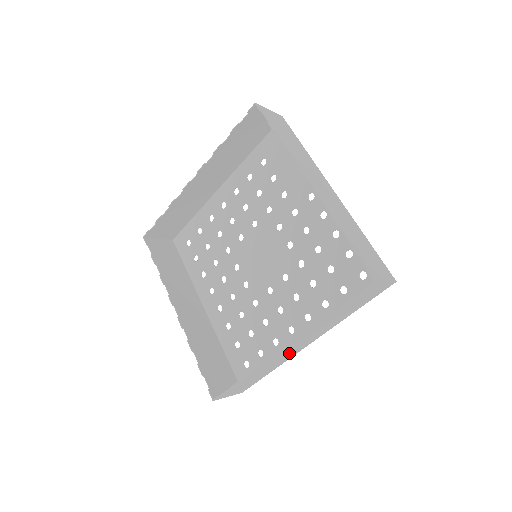
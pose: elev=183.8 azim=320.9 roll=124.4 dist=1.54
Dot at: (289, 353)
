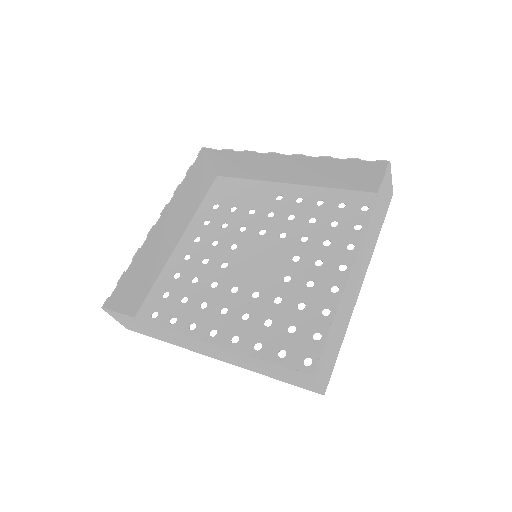
Dot at: (355, 287)
